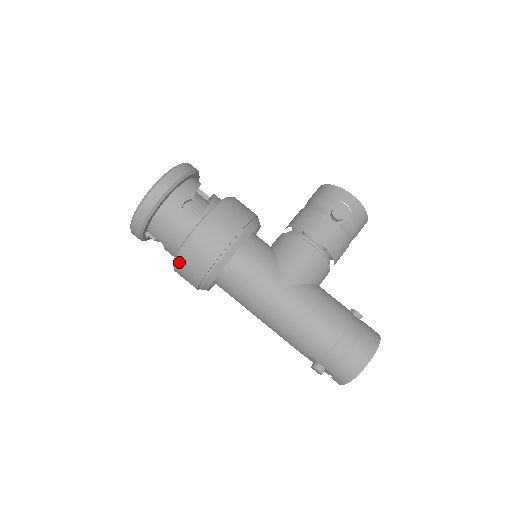
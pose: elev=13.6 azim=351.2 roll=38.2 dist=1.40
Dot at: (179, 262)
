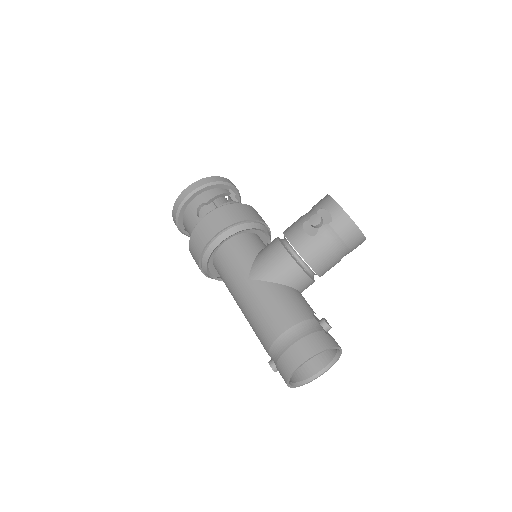
Dot at: (190, 251)
